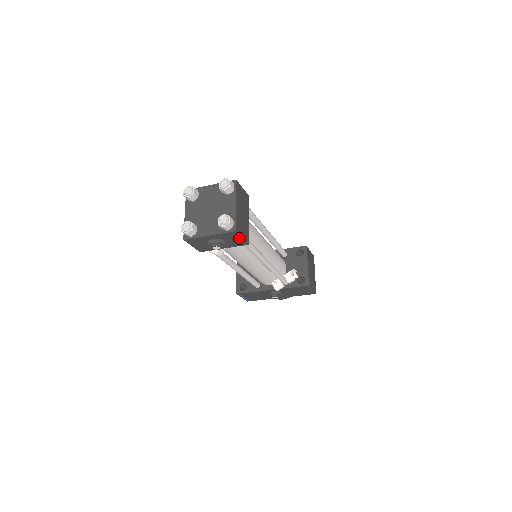
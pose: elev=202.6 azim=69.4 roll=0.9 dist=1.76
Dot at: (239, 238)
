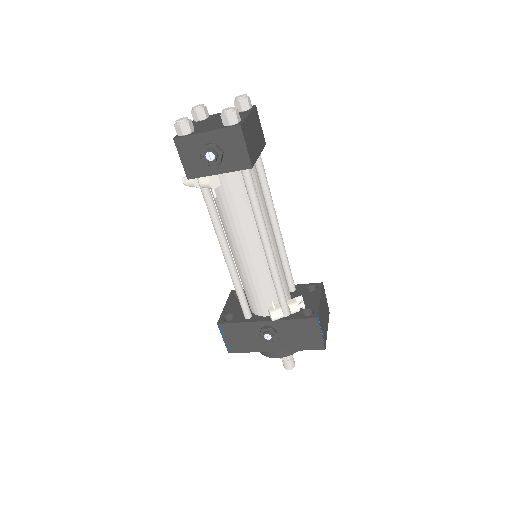
Dot at: (242, 147)
